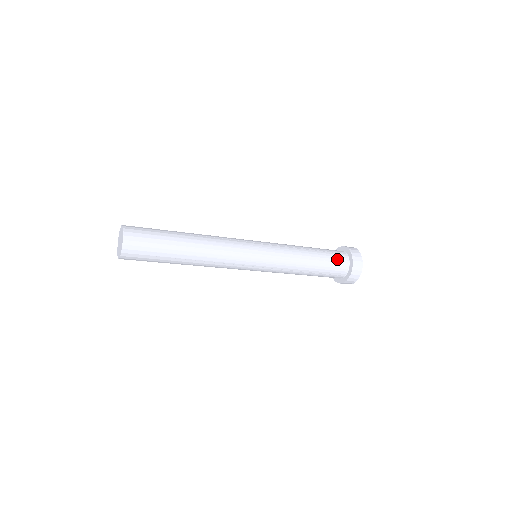
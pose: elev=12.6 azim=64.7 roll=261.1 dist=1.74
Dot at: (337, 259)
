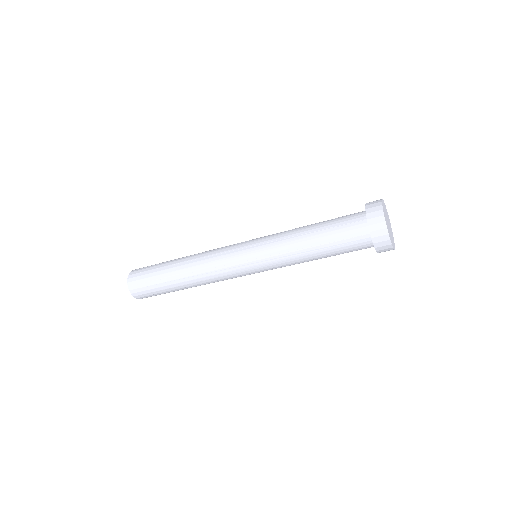
Dot at: (350, 234)
